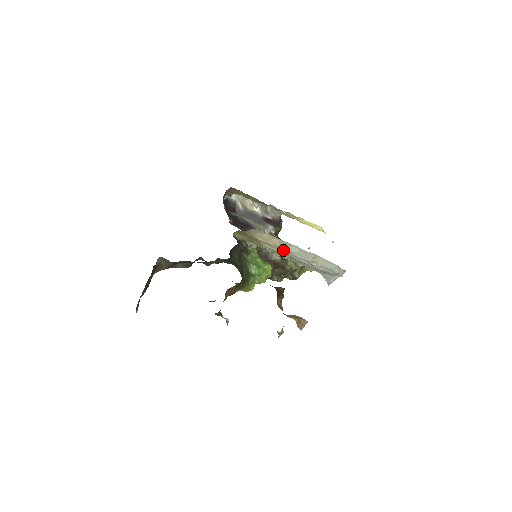
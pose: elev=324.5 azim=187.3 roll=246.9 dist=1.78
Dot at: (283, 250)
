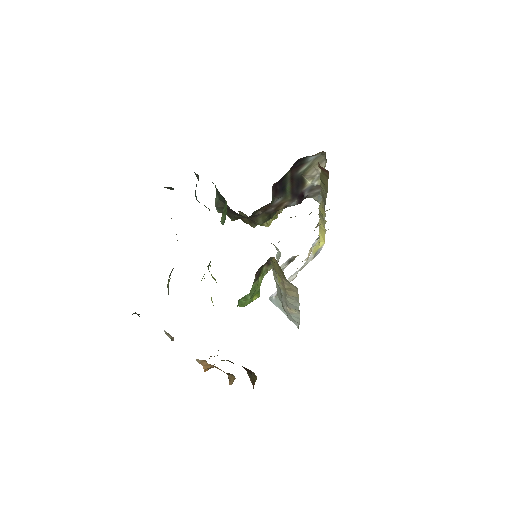
Dot at: (286, 296)
